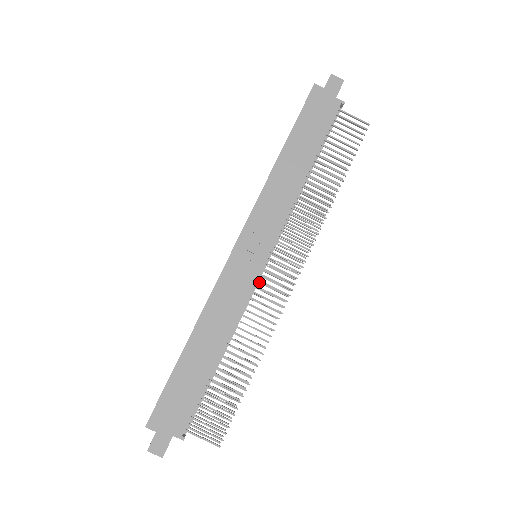
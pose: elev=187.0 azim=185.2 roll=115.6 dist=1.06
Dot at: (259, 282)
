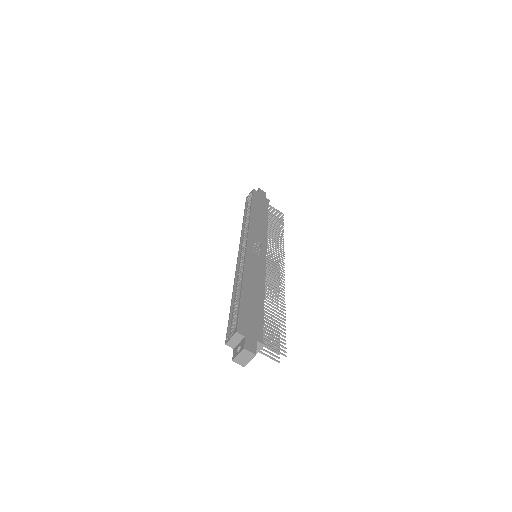
Dot at: occluded
